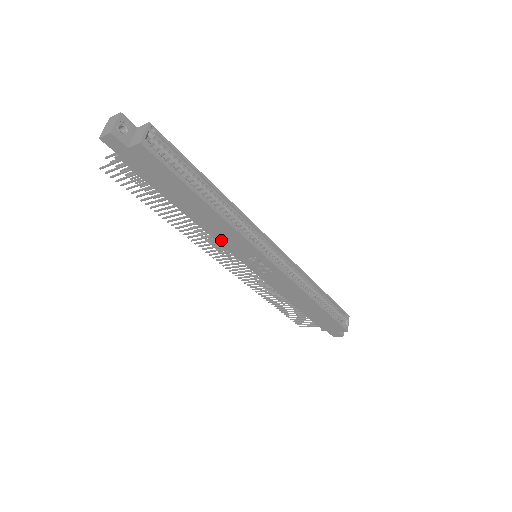
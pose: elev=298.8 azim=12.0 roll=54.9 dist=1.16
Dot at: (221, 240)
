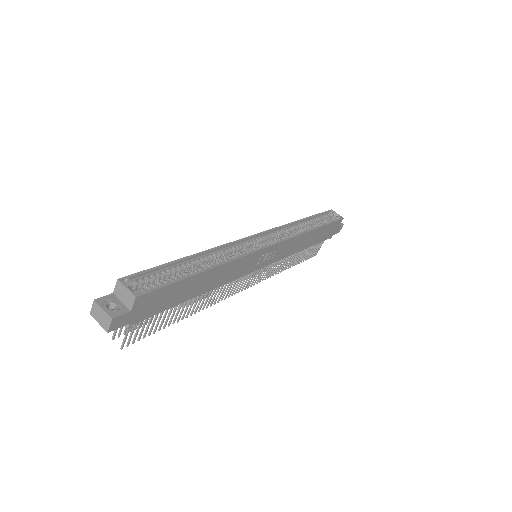
Dot at: (233, 277)
